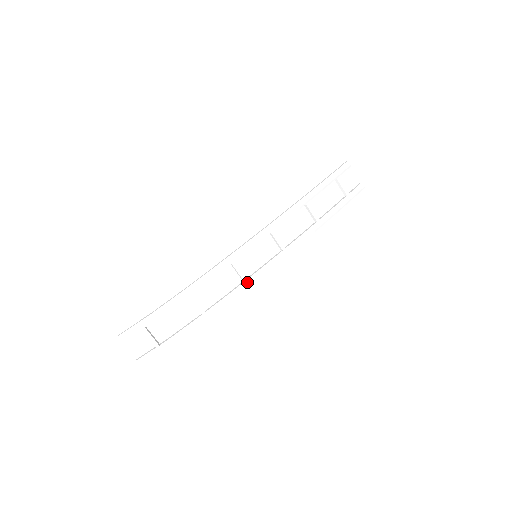
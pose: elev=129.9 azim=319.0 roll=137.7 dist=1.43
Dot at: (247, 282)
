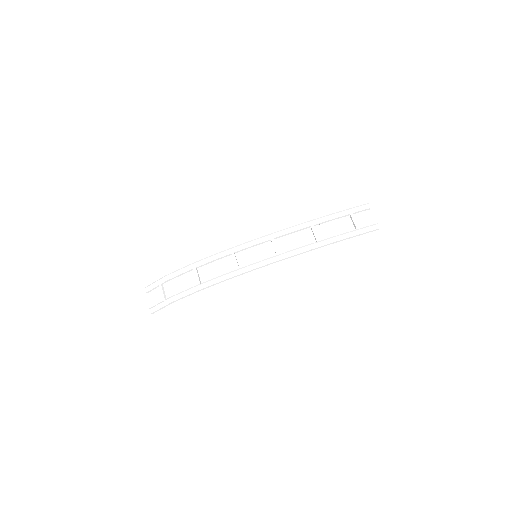
Dot at: (238, 270)
